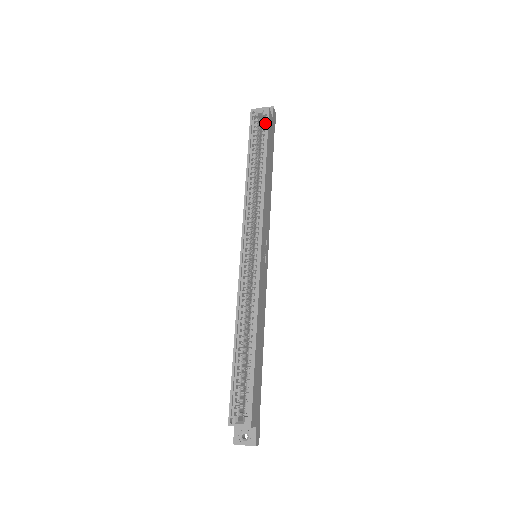
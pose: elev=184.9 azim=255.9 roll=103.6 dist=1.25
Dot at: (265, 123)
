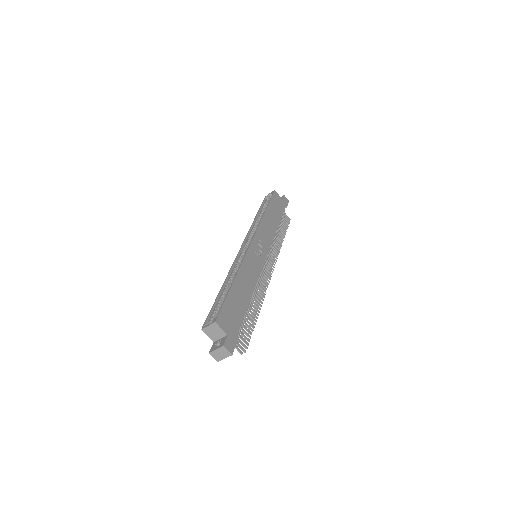
Dot at: occluded
